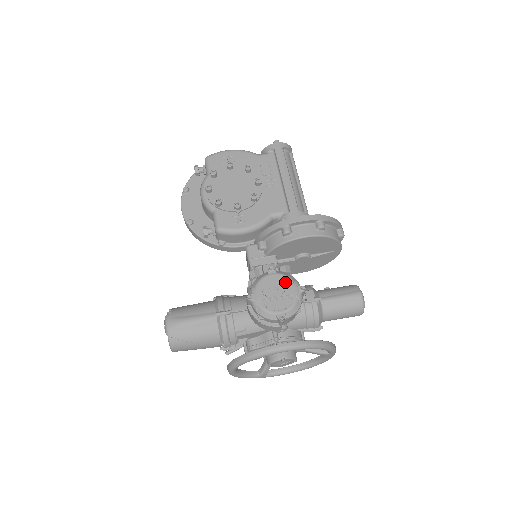
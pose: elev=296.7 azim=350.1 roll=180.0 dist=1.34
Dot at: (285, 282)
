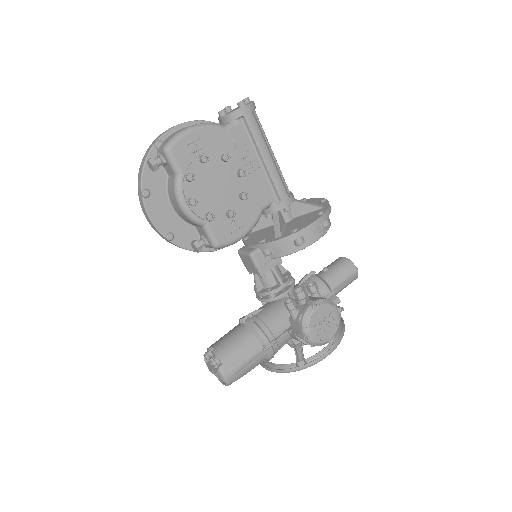
Dot at: (328, 311)
